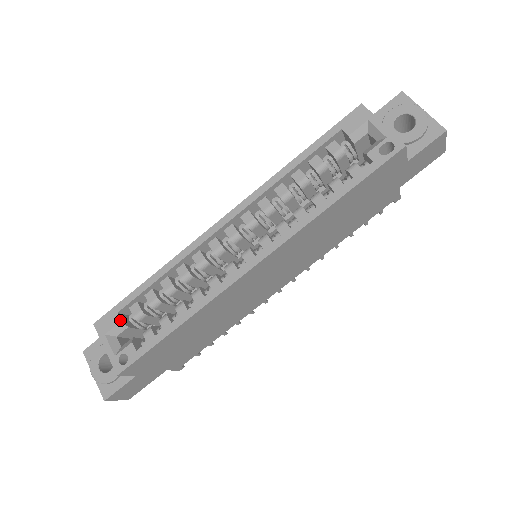
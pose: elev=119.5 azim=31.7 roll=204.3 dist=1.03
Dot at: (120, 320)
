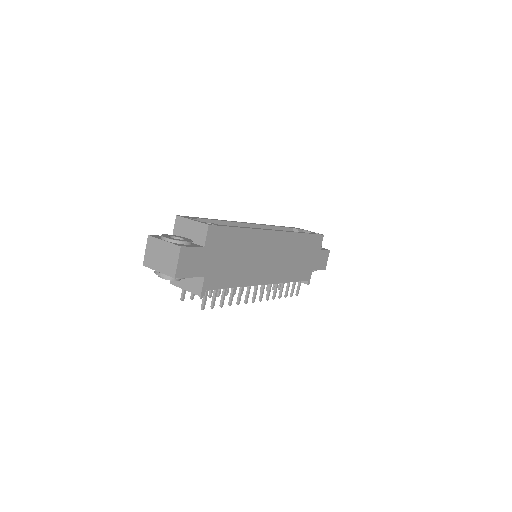
Dot at: (199, 219)
